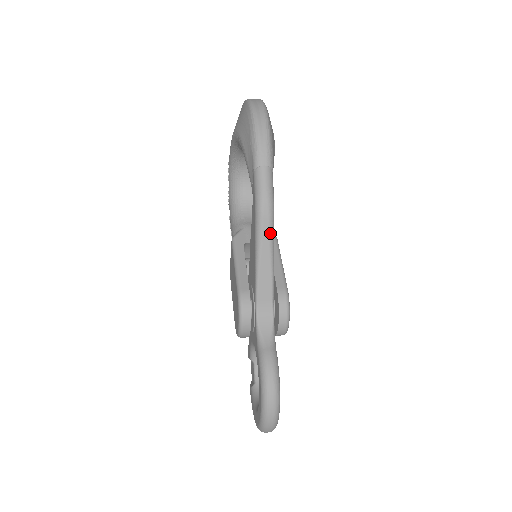
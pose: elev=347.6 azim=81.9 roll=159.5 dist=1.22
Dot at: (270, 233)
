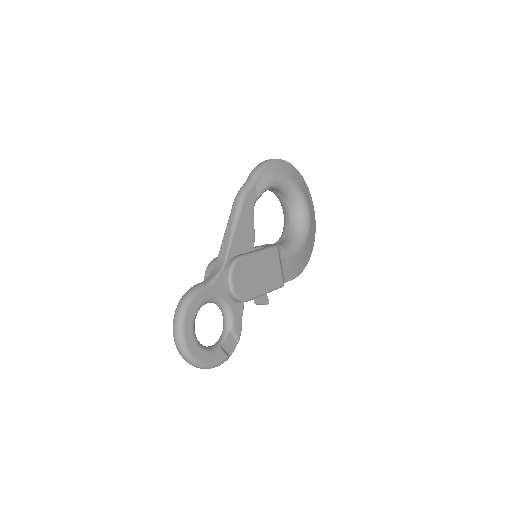
Dot at: (235, 213)
